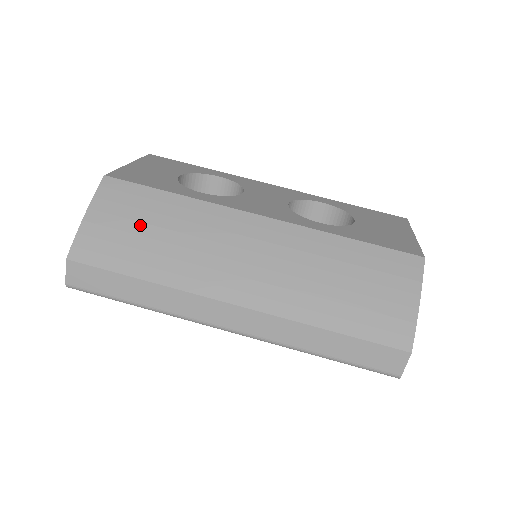
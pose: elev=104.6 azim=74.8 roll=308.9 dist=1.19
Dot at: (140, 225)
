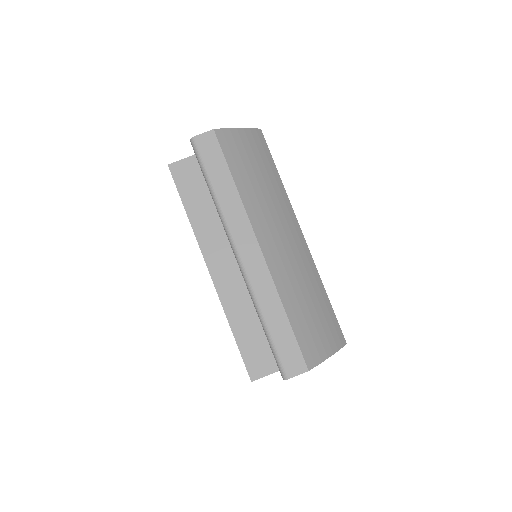
Dot at: (257, 165)
